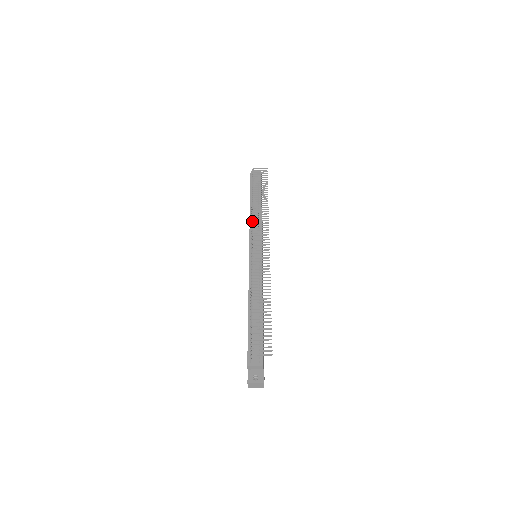
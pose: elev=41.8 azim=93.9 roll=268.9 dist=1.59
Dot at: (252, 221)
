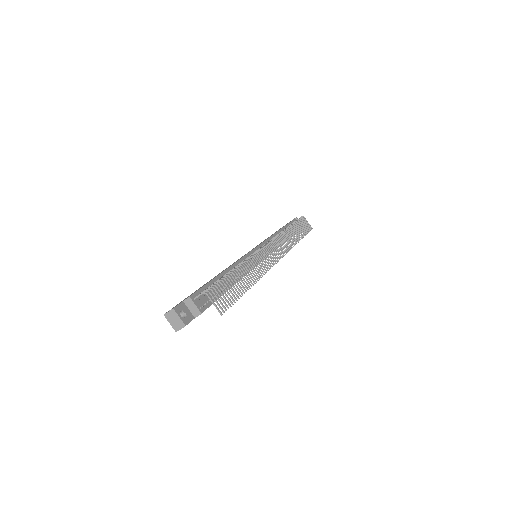
Dot at: (280, 234)
